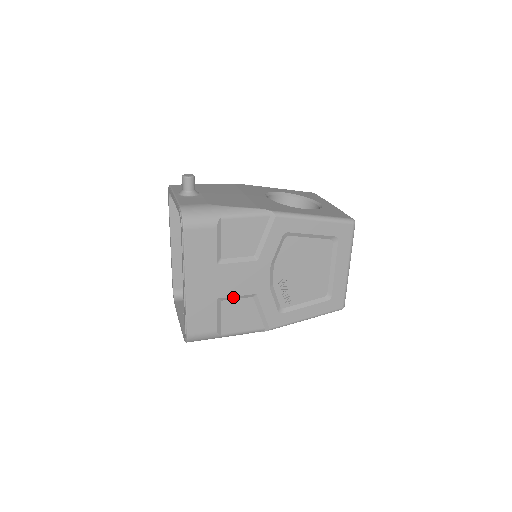
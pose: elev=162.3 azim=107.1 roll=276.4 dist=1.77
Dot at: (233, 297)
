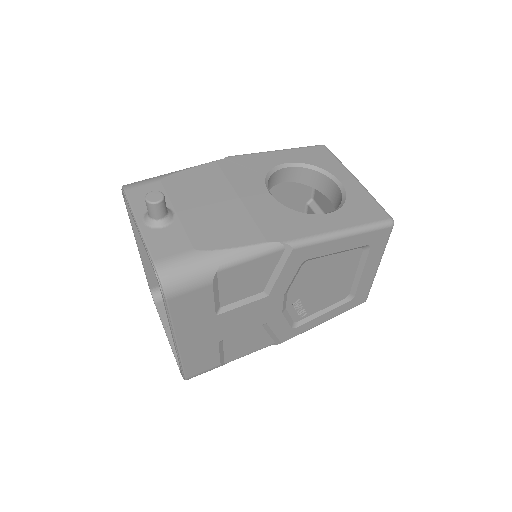
Dot at: (238, 334)
